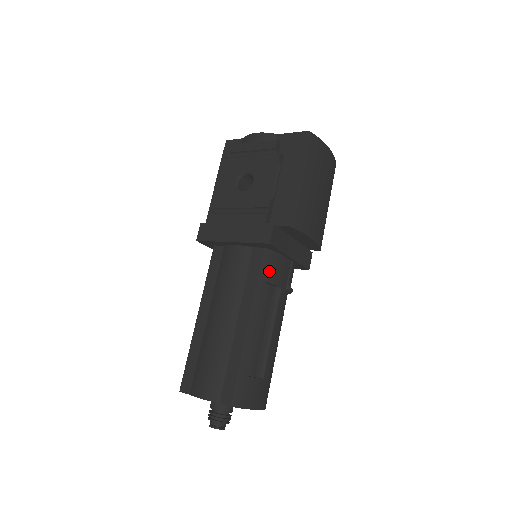
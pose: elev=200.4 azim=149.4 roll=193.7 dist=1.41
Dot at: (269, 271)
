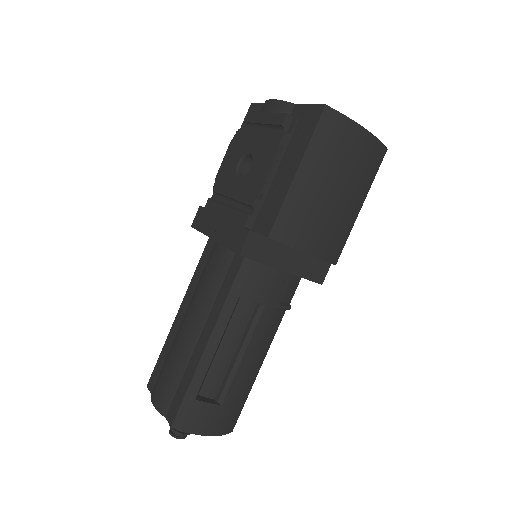
Dot at: (246, 284)
